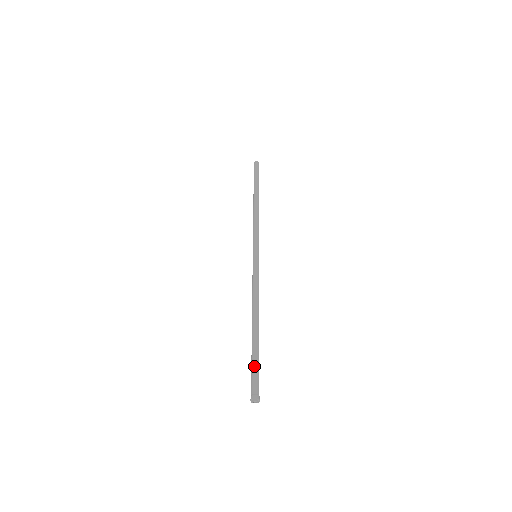
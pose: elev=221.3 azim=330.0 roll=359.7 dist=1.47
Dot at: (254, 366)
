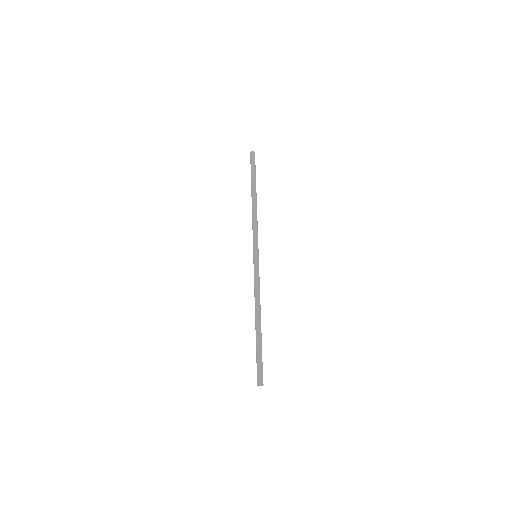
Dot at: (257, 358)
